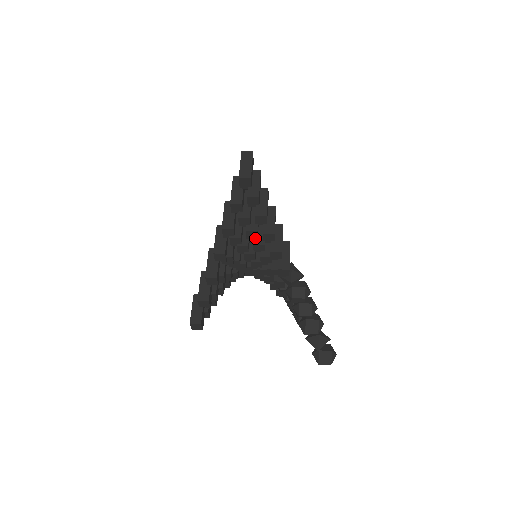
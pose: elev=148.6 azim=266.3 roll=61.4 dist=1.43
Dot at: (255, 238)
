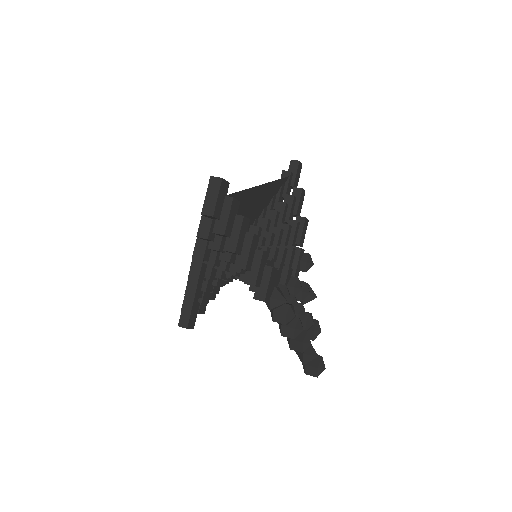
Dot at: (232, 263)
